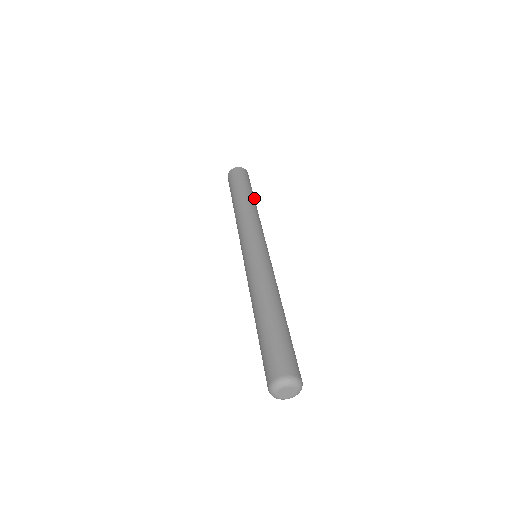
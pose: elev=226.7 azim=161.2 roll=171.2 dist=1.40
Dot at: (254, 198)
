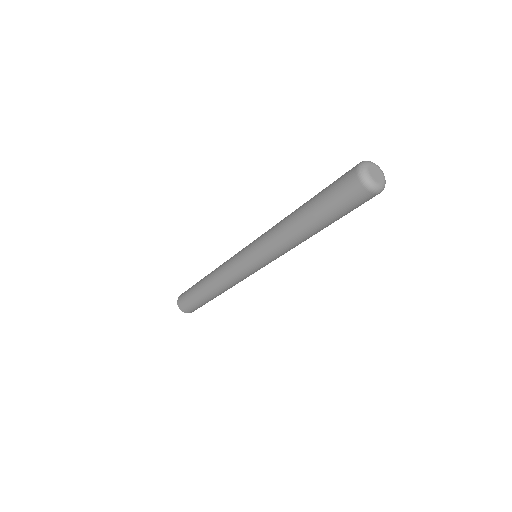
Dot at: occluded
